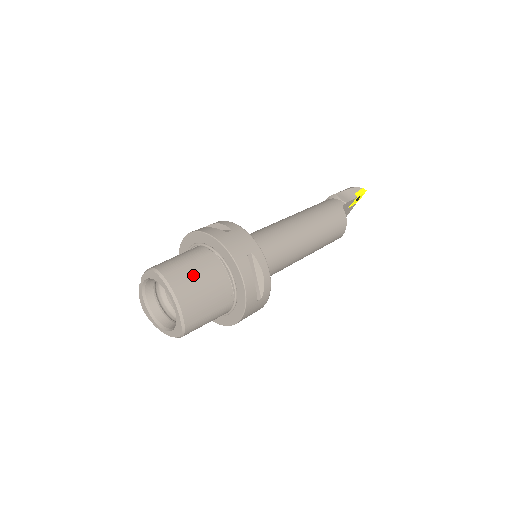
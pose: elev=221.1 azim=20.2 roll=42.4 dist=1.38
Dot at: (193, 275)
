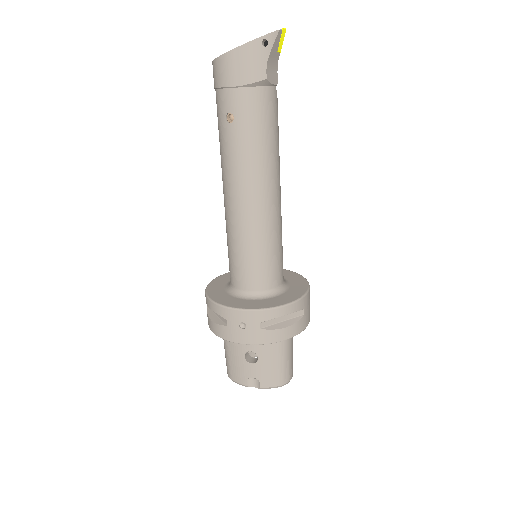
Dot at: occluded
